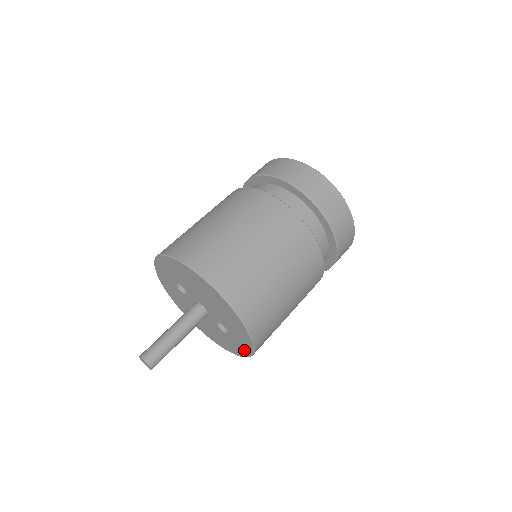
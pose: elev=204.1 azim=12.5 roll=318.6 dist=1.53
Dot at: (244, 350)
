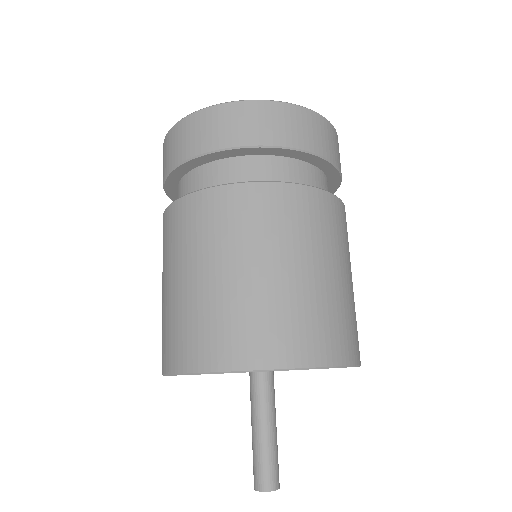
Dot at: occluded
